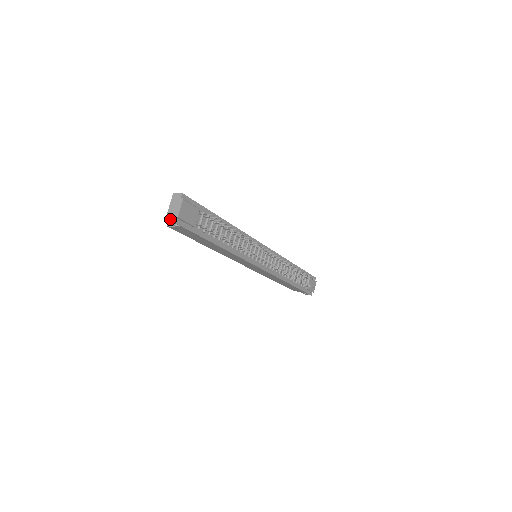
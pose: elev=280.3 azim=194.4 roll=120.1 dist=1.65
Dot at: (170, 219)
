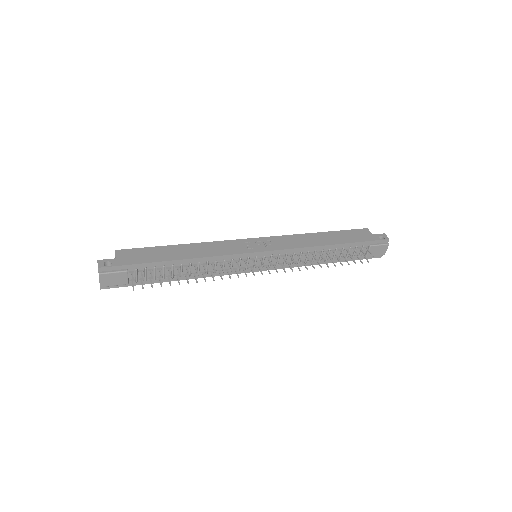
Dot at: occluded
